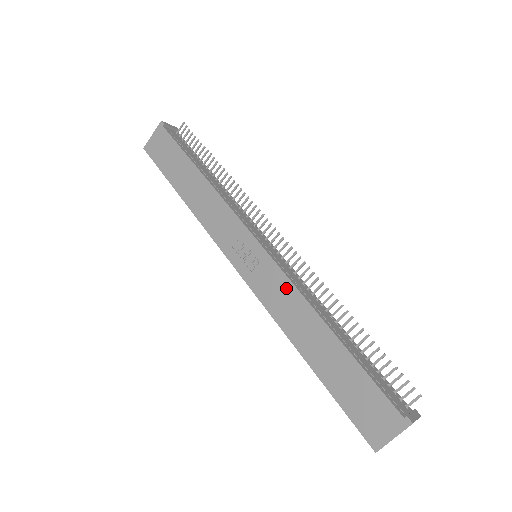
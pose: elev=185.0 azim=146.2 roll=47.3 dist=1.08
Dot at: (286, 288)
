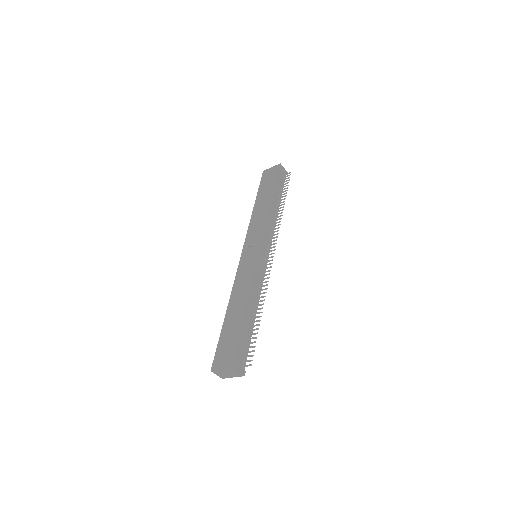
Dot at: (249, 276)
